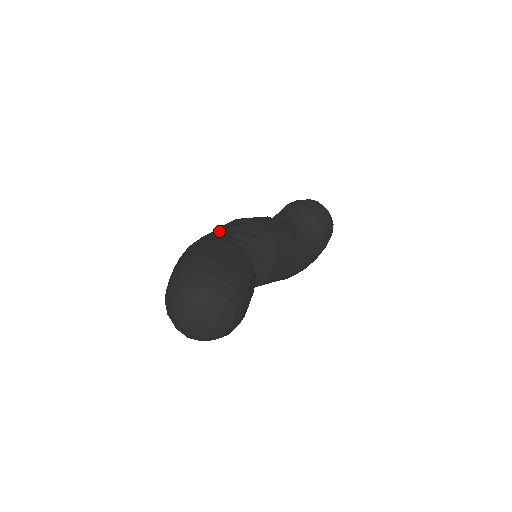
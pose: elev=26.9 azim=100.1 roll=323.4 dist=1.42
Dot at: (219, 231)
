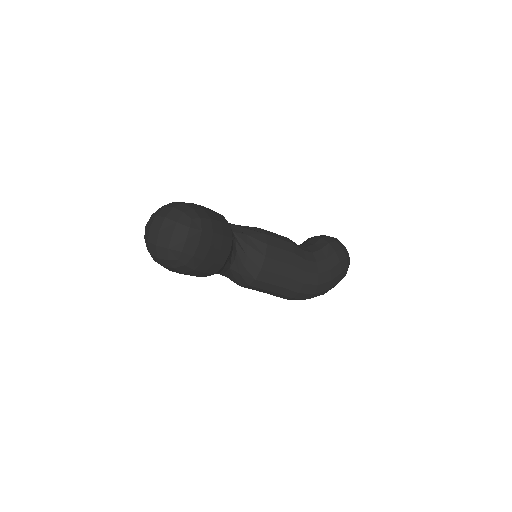
Dot at: occluded
